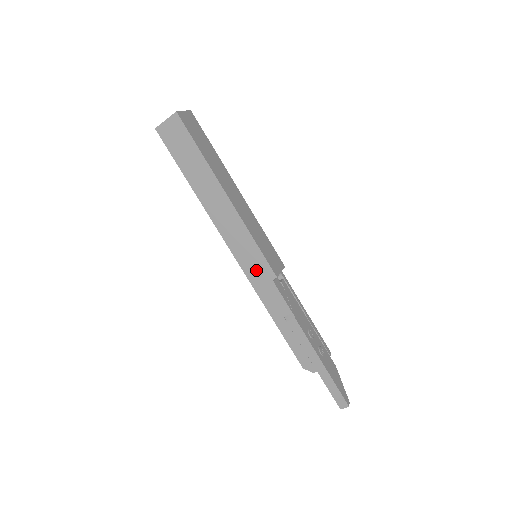
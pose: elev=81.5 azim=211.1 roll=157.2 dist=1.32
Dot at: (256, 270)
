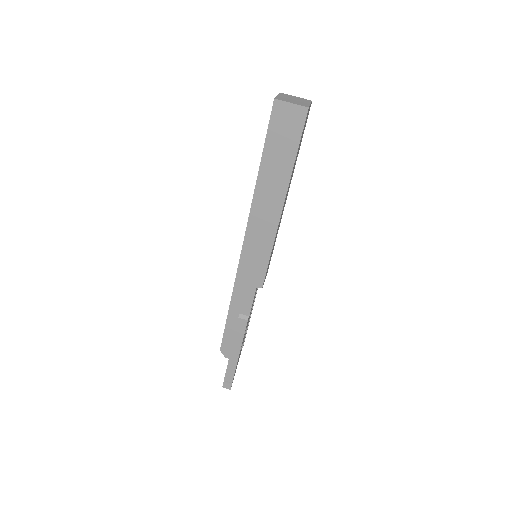
Dot at: (250, 271)
